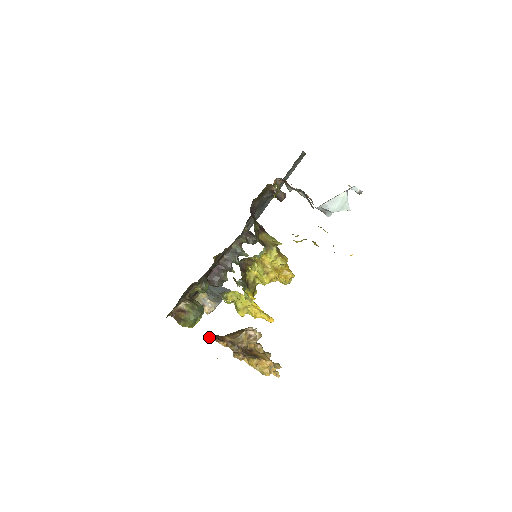
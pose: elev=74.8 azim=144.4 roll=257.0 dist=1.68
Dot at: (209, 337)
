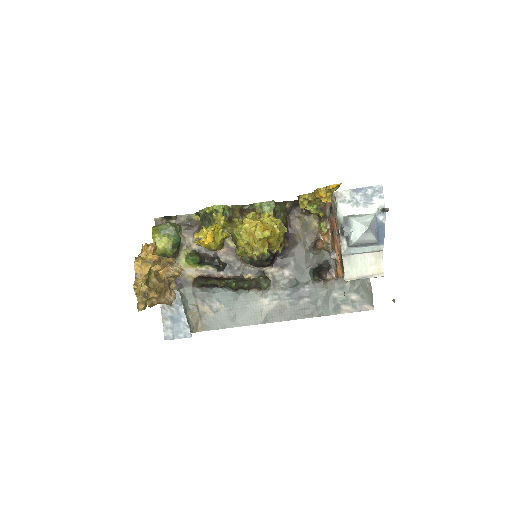
Dot at: occluded
